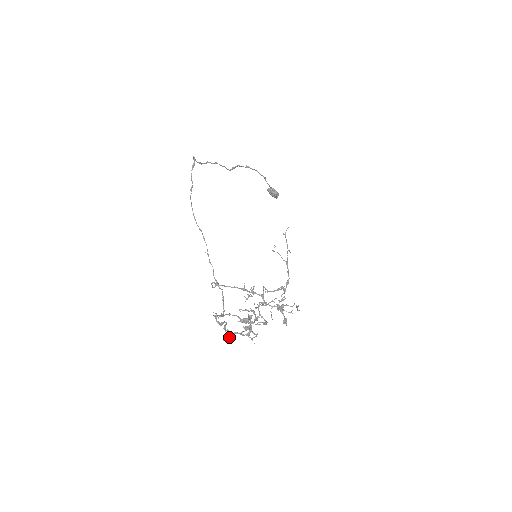
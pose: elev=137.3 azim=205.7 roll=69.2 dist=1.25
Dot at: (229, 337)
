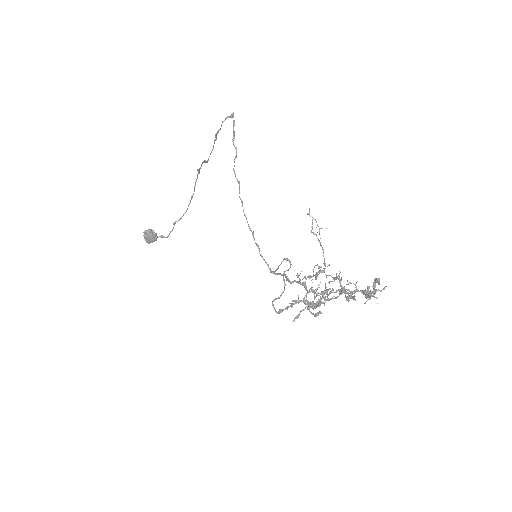
Dot at: (369, 293)
